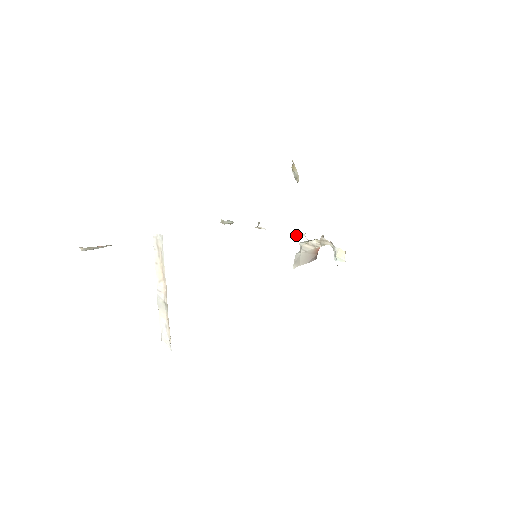
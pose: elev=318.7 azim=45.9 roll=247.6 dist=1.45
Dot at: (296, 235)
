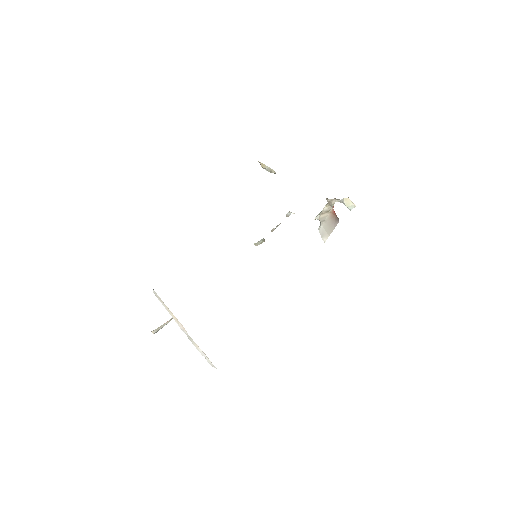
Dot at: (288, 216)
